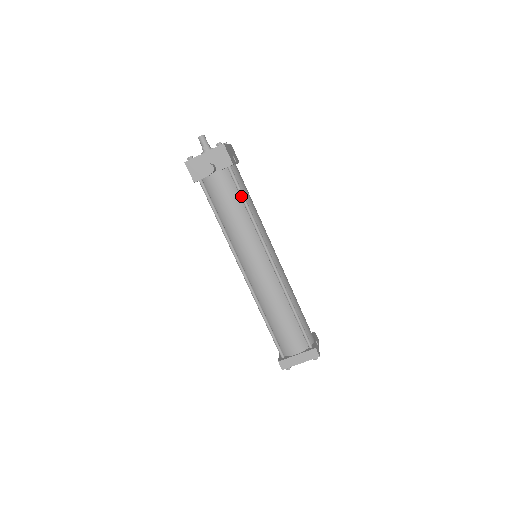
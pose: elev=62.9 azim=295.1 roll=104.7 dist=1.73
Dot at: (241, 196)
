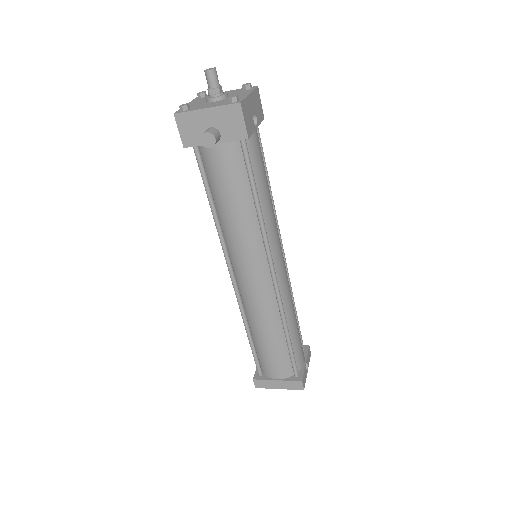
Dot at: (251, 185)
